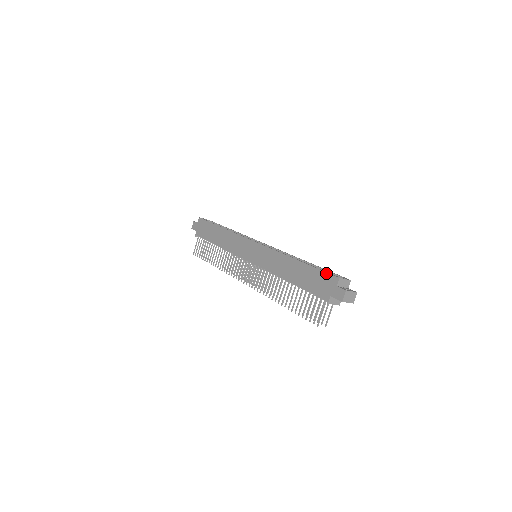
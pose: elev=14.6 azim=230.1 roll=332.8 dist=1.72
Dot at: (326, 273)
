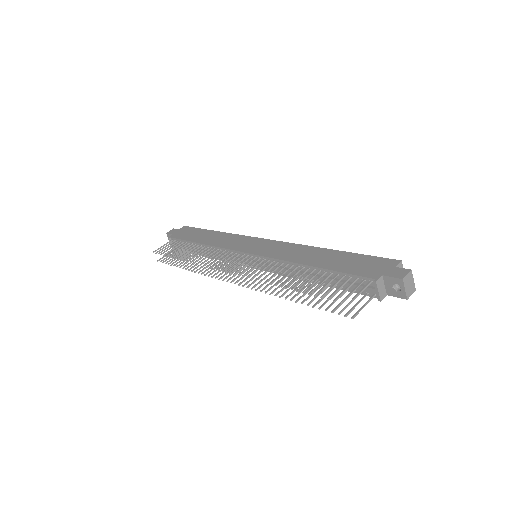
Dot at: (379, 257)
